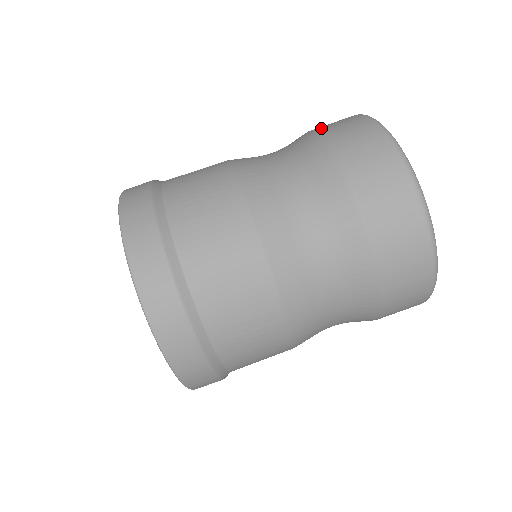
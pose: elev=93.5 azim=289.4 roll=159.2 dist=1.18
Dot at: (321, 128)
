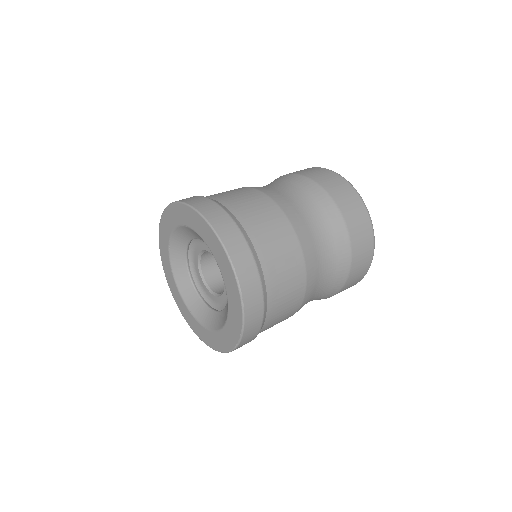
Dot at: occluded
